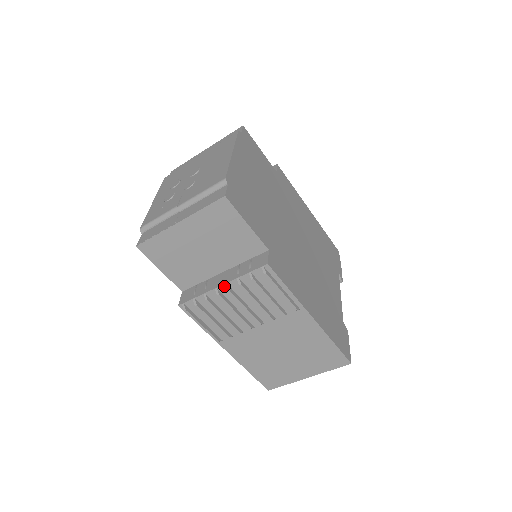
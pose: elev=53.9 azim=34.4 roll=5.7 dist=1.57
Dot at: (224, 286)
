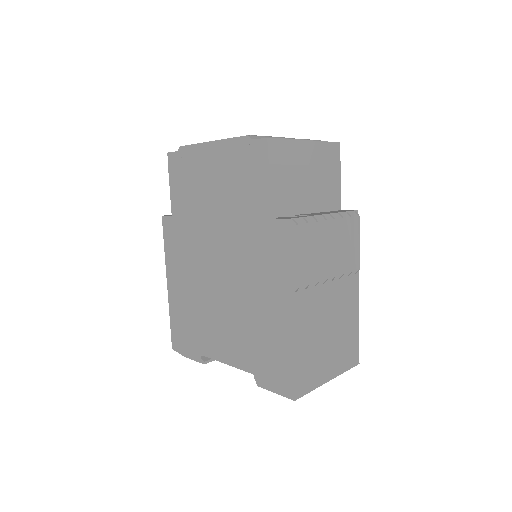
Dot at: (328, 216)
